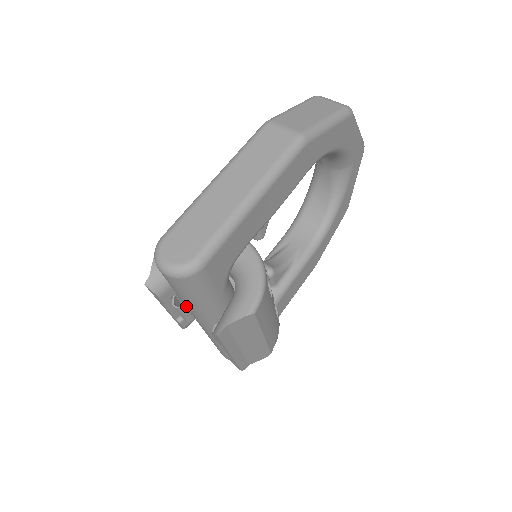
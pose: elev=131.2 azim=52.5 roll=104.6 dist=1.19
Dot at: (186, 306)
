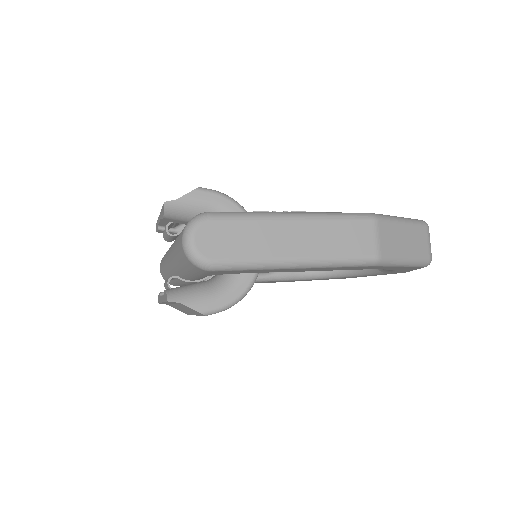
Dot at: (173, 249)
